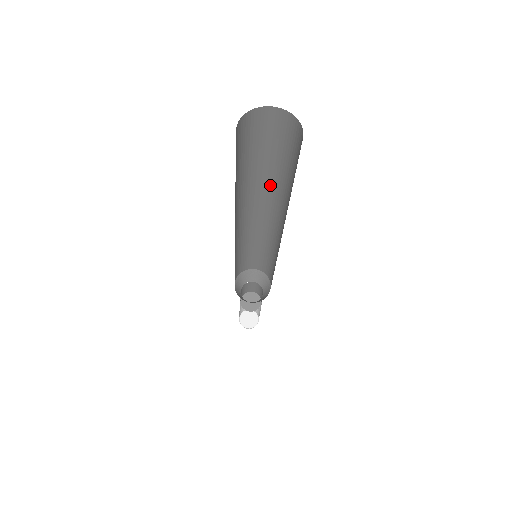
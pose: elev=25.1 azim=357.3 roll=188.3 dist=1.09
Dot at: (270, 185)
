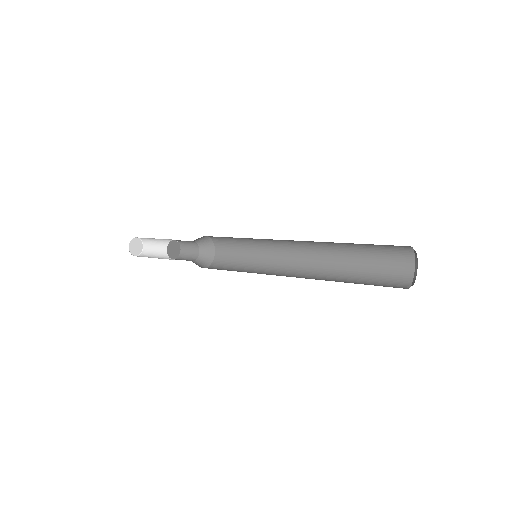
Dot at: (335, 252)
